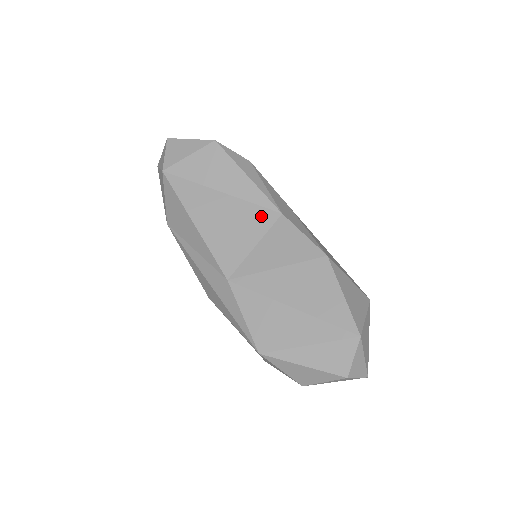
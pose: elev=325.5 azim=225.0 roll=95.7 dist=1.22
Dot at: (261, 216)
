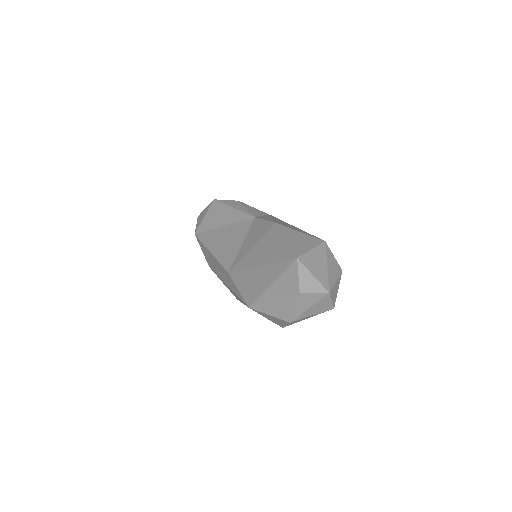
Dot at: (244, 226)
